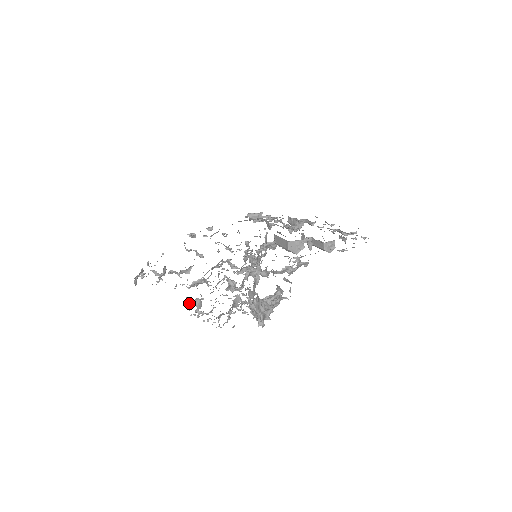
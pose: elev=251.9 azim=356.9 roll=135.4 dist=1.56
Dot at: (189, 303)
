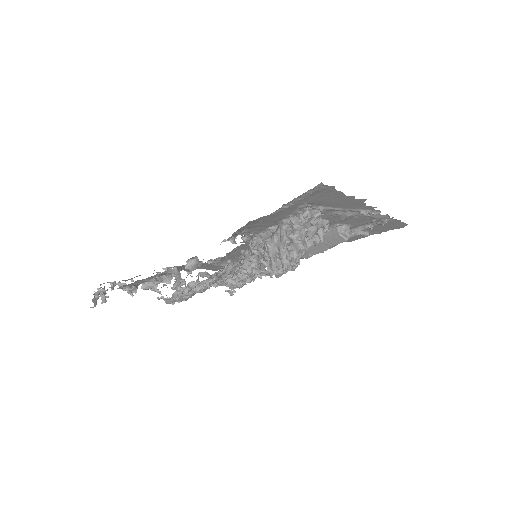
Dot at: (177, 282)
